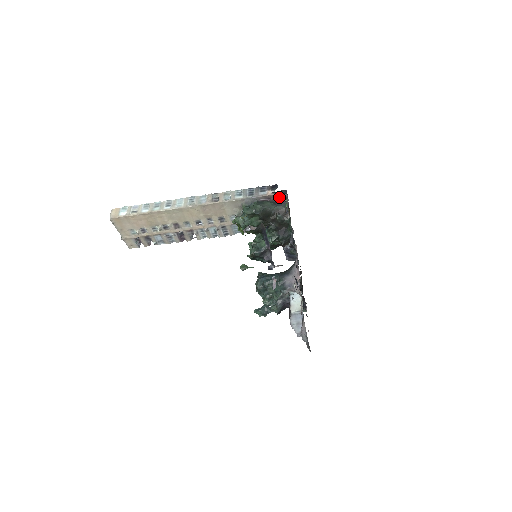
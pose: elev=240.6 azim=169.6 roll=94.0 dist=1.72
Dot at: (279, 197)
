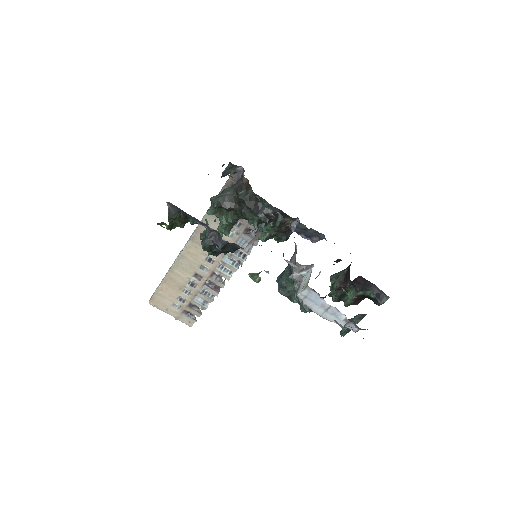
Dot at: (238, 176)
